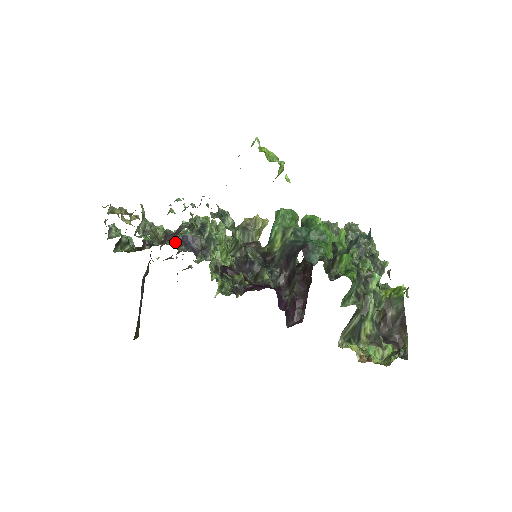
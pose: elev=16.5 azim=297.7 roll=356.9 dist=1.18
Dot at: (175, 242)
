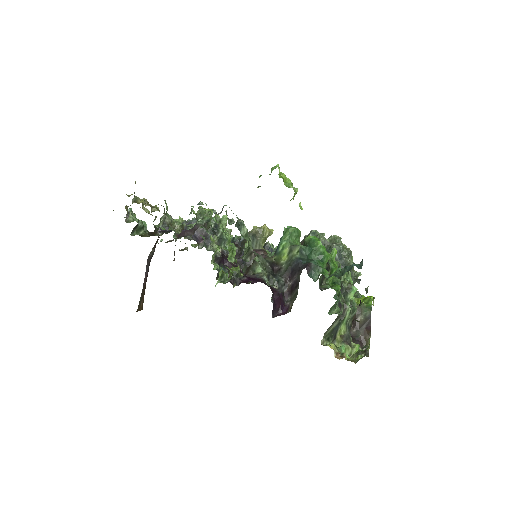
Dot at: occluded
